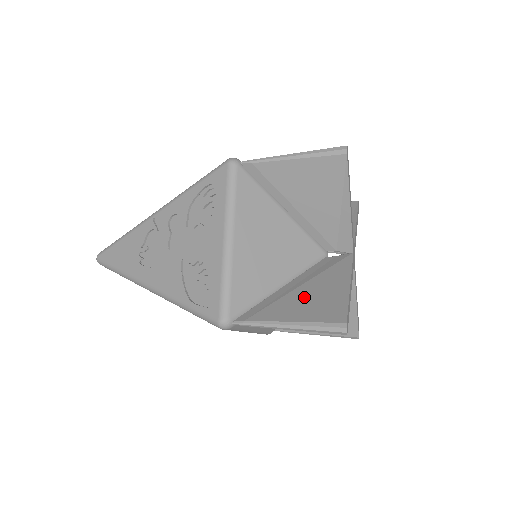
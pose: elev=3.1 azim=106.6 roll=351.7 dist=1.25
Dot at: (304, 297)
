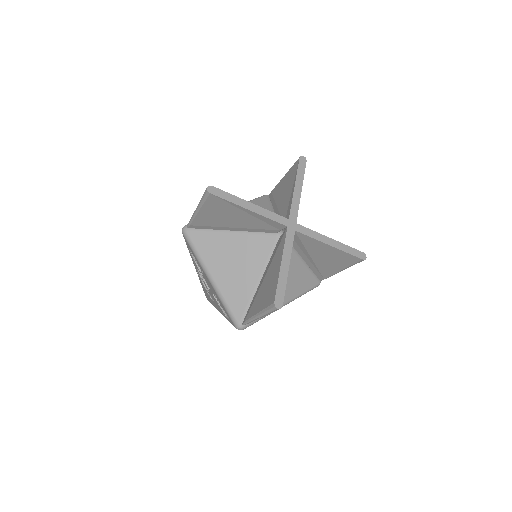
Dot at: (264, 287)
